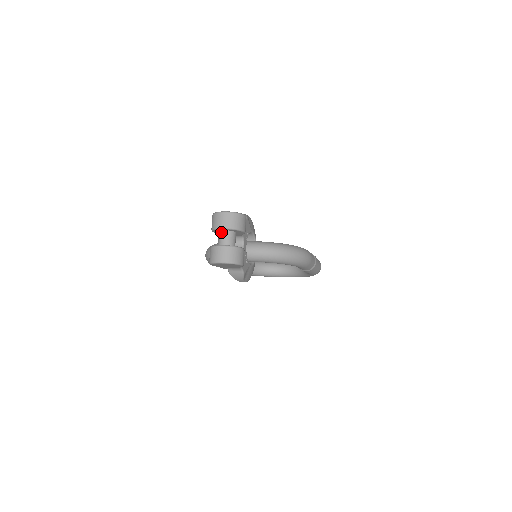
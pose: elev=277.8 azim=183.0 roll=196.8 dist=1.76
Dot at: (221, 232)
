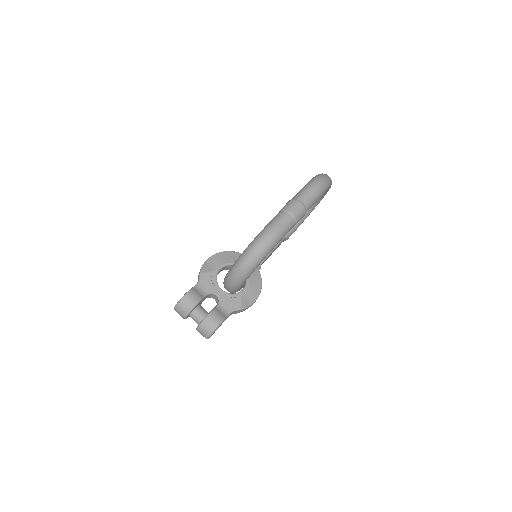
Dot at: occluded
